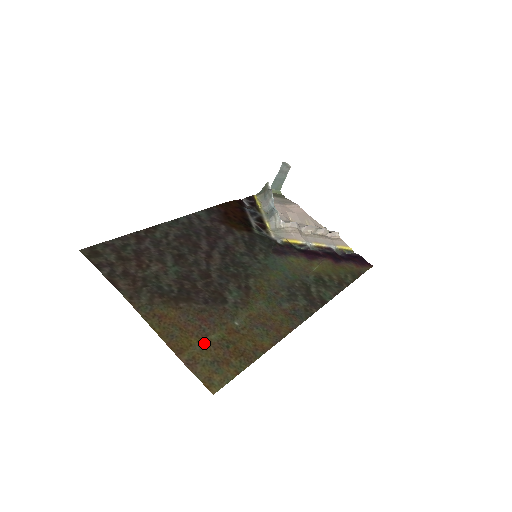
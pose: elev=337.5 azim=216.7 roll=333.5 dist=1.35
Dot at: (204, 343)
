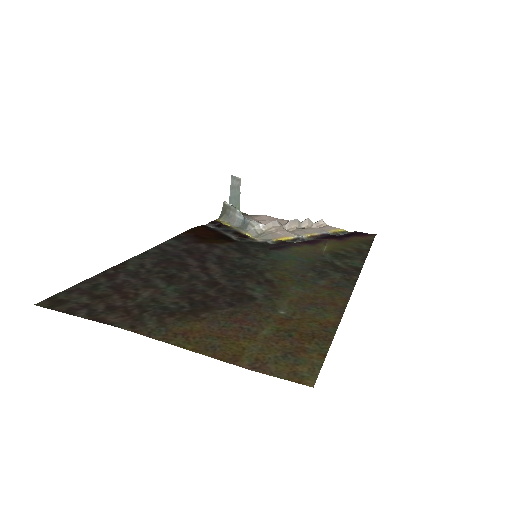
Dot at: (258, 341)
